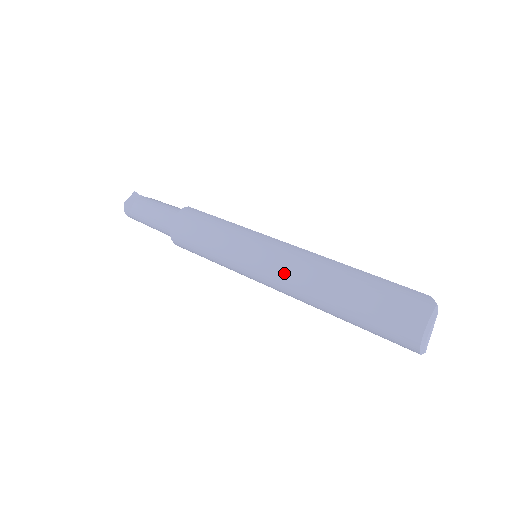
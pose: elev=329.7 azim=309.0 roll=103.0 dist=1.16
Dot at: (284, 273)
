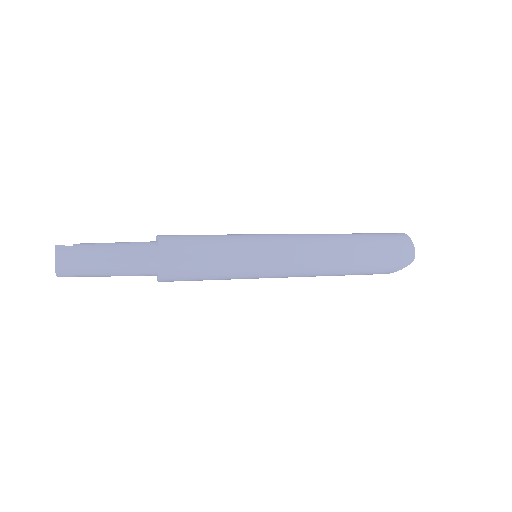
Dot at: (303, 236)
